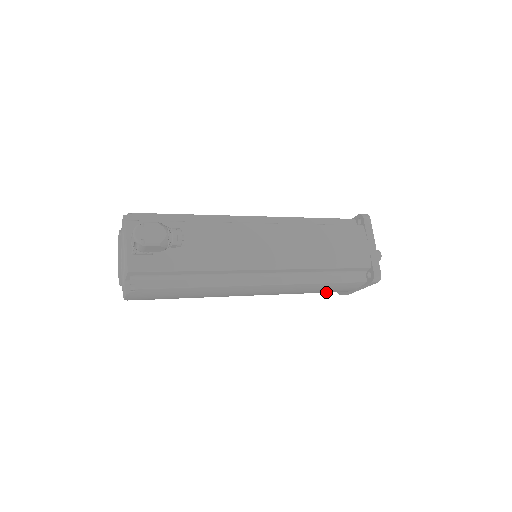
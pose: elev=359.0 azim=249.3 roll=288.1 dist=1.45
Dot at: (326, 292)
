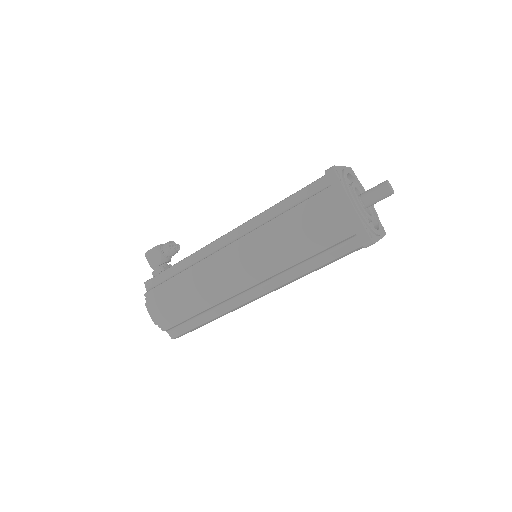
Dot at: (327, 241)
